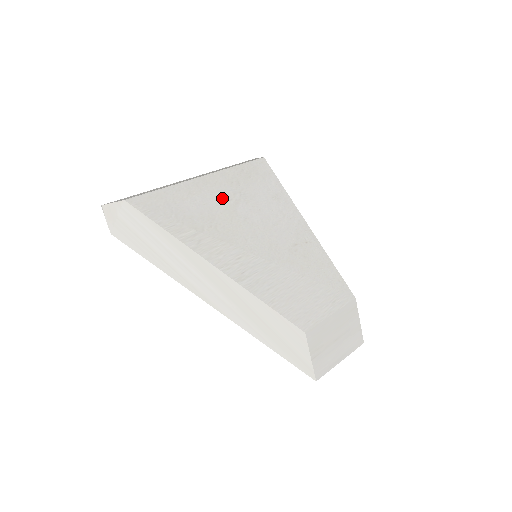
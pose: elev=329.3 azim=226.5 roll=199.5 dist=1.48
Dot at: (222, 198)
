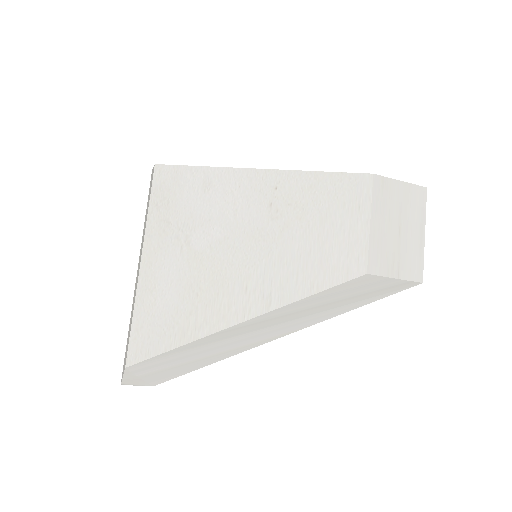
Dot at: (174, 257)
